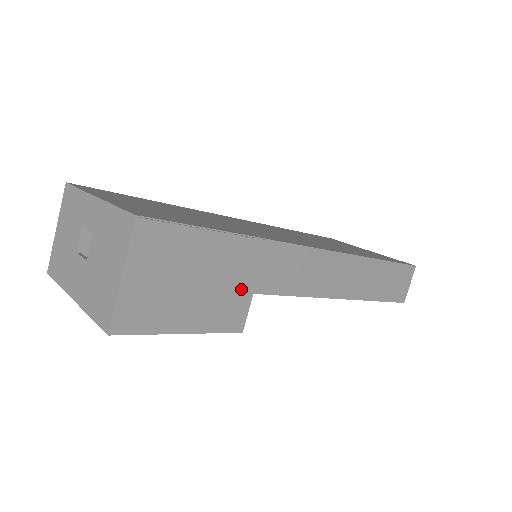
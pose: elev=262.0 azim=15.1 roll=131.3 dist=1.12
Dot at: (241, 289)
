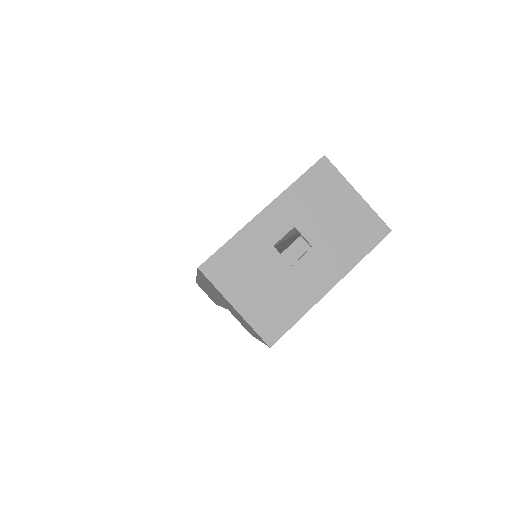
Dot at: occluded
